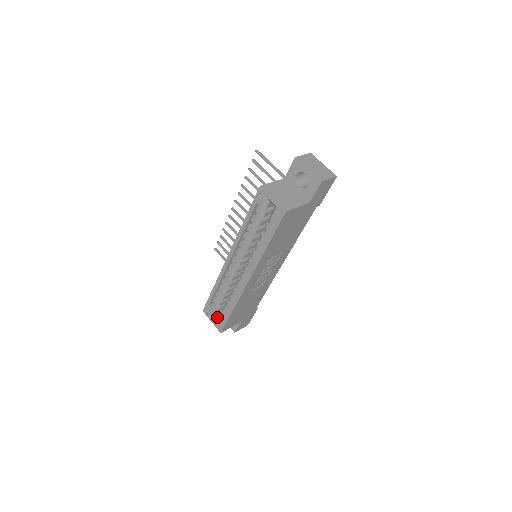
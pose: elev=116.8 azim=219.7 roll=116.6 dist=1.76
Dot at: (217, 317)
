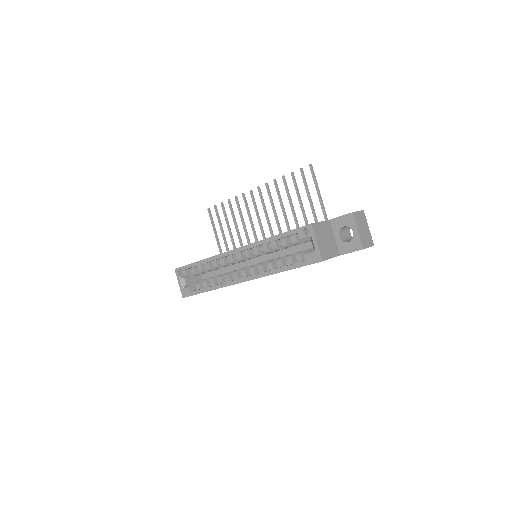
Dot at: (186, 282)
